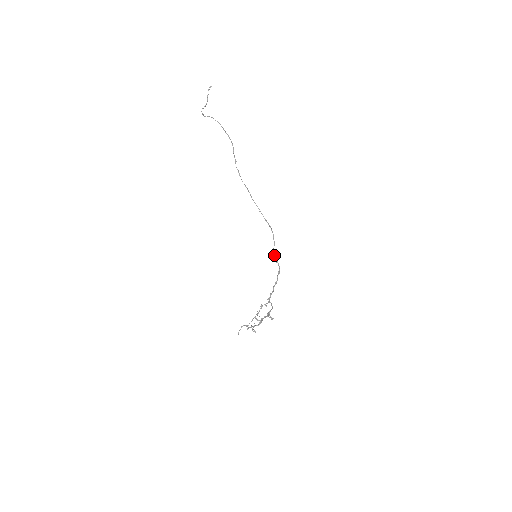
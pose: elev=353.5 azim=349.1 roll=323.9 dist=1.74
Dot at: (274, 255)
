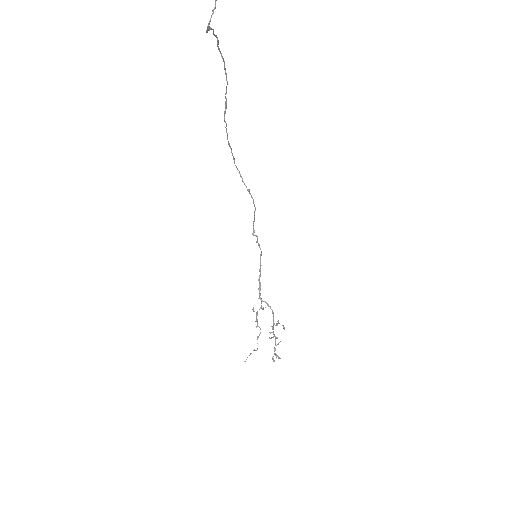
Dot at: occluded
